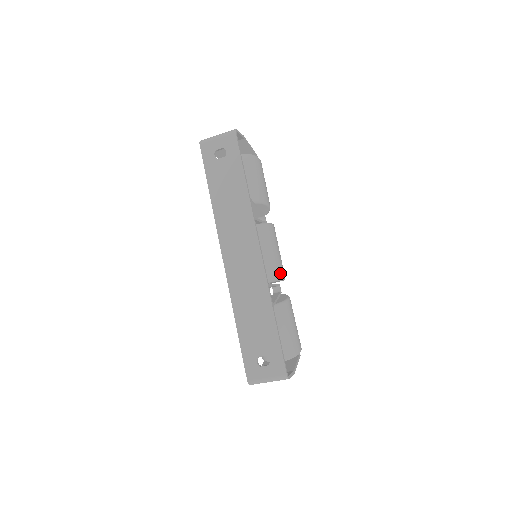
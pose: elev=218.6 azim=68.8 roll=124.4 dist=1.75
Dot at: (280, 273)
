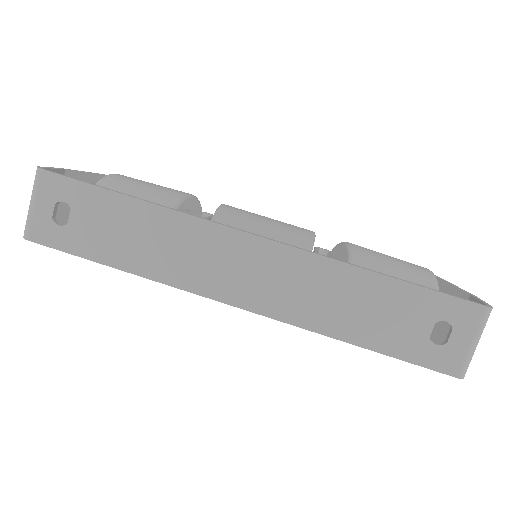
Dot at: (303, 233)
